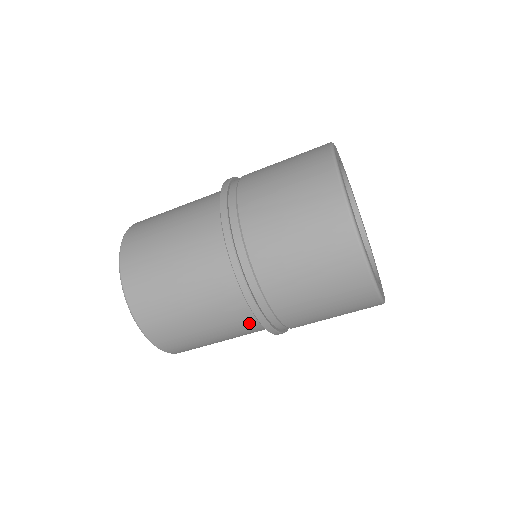
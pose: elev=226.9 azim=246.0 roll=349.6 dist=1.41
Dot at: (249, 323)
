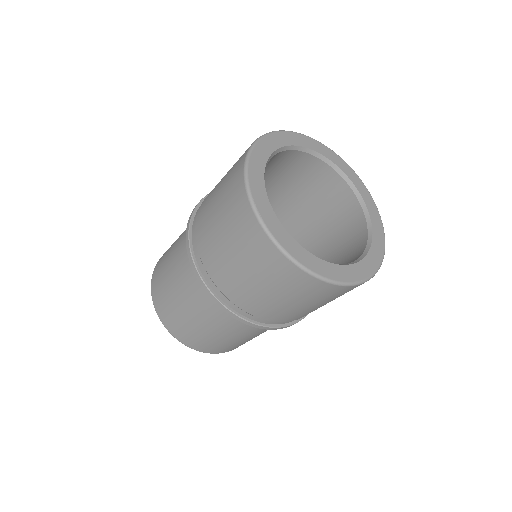
Dot at: (228, 316)
